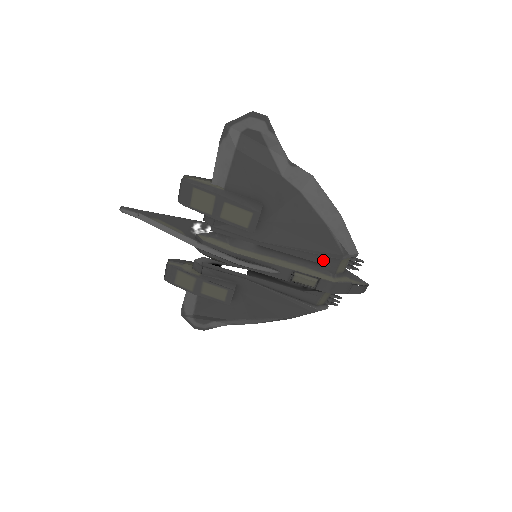
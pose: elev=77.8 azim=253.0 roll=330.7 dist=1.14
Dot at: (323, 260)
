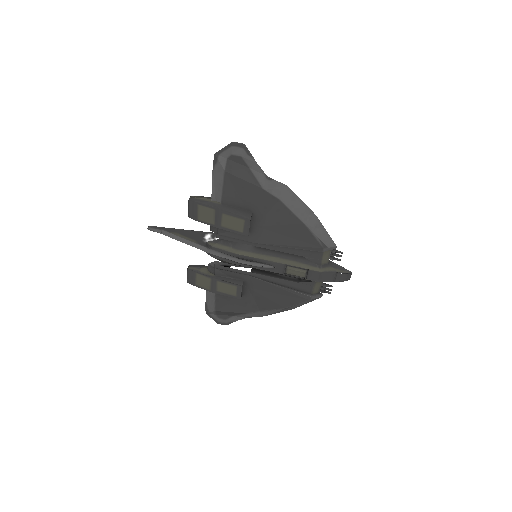
Dot at: (308, 254)
